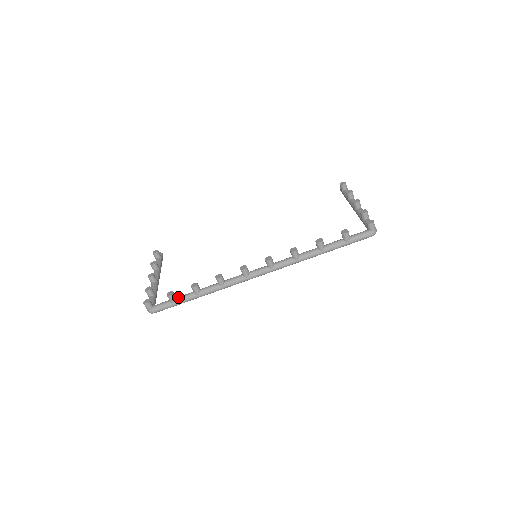
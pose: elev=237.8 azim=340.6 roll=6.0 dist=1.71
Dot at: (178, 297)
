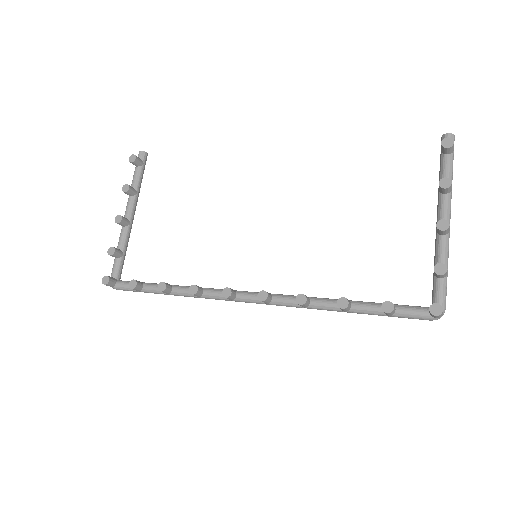
Dot at: (144, 286)
